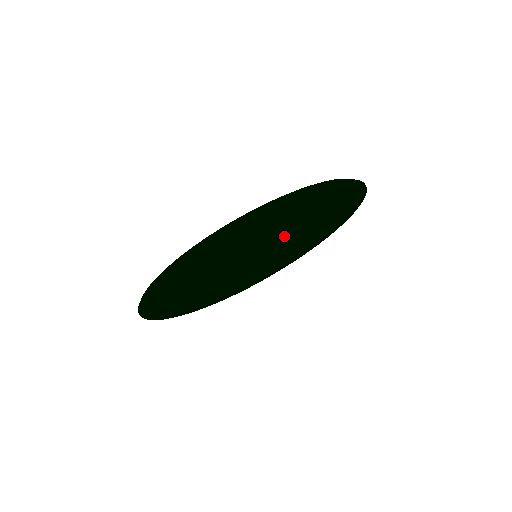
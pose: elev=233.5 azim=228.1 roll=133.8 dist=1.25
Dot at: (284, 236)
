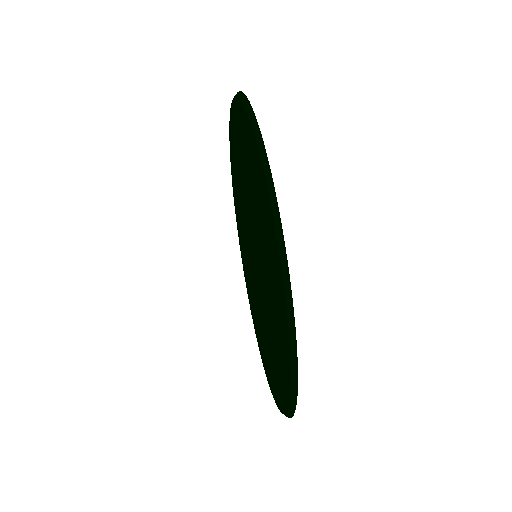
Dot at: occluded
